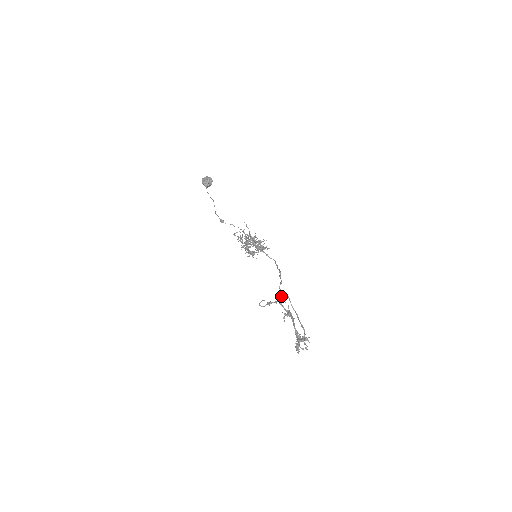
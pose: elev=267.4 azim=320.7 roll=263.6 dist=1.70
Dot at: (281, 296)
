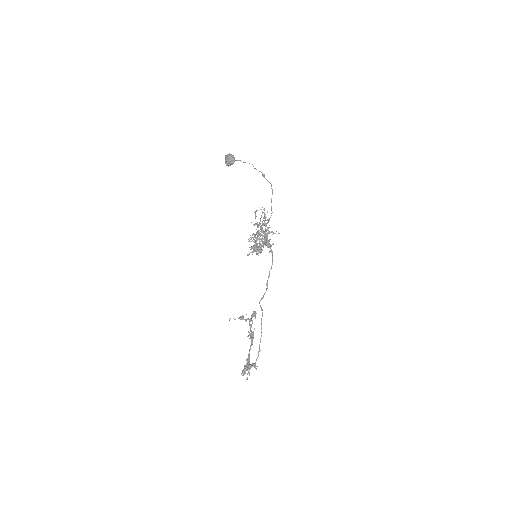
Dot at: (252, 316)
